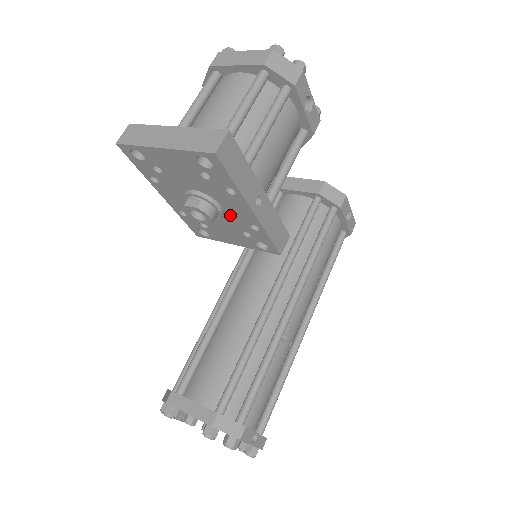
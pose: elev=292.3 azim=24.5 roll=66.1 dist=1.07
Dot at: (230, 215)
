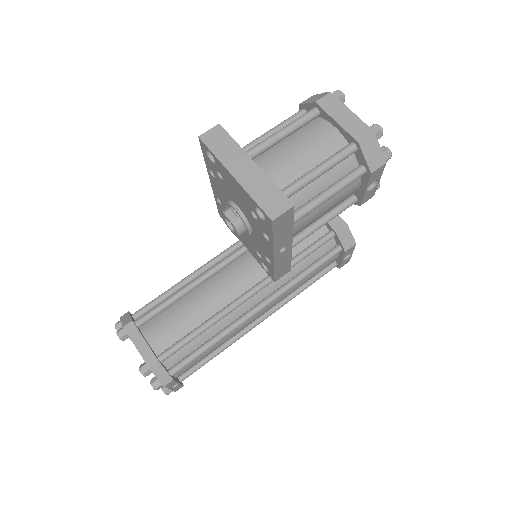
Dot at: (255, 239)
